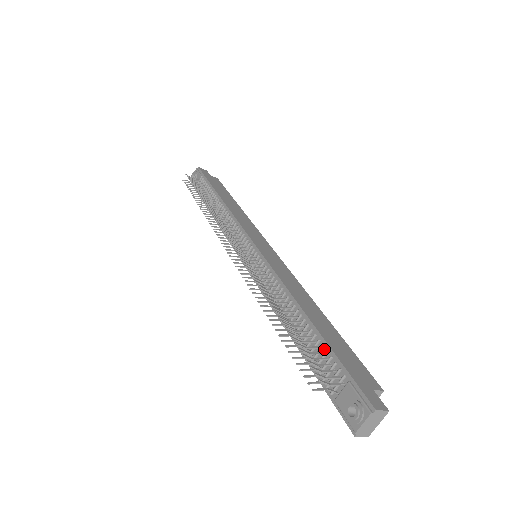
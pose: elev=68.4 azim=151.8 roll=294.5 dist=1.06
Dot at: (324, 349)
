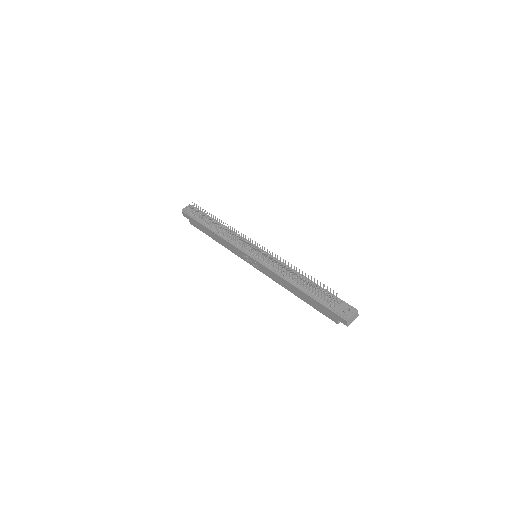
Dot at: occluded
